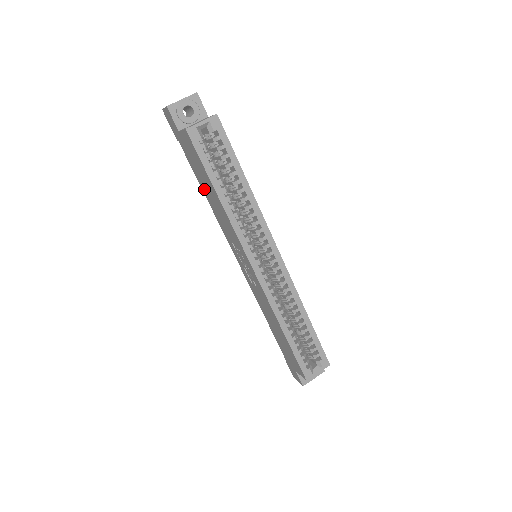
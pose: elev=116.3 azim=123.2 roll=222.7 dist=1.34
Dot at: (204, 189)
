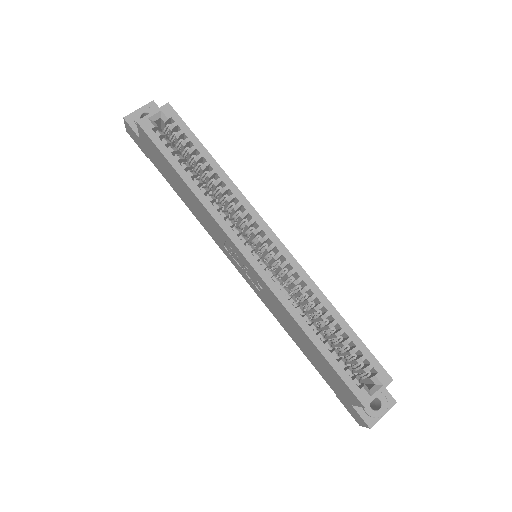
Dot at: (180, 195)
